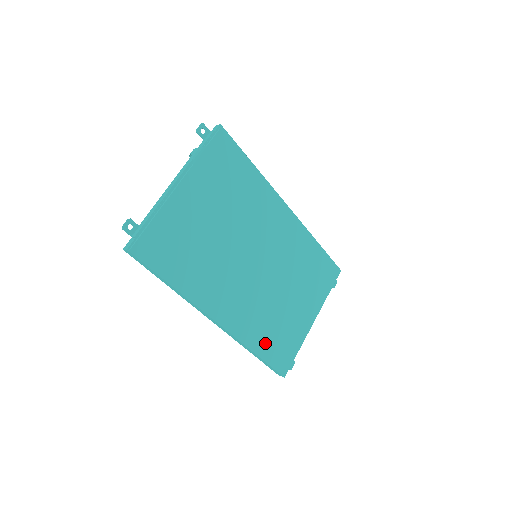
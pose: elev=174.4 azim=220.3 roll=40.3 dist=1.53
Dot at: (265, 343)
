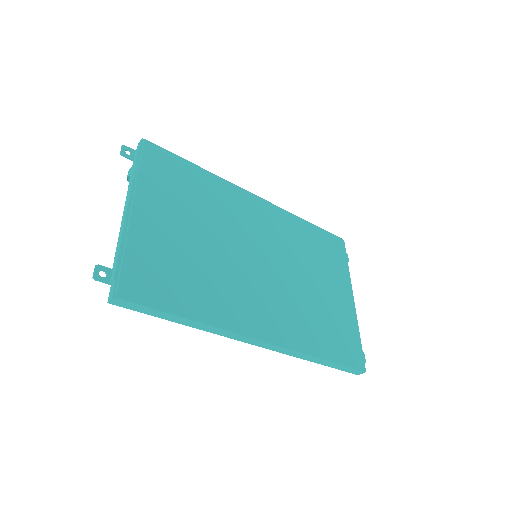
Dot at: (323, 342)
